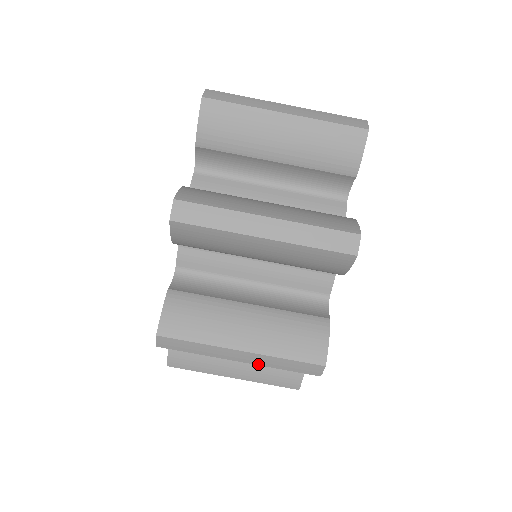
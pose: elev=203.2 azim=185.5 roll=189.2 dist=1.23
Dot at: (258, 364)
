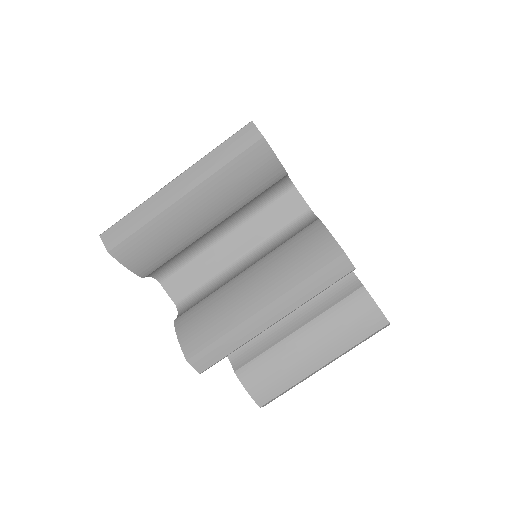
Dot at: occluded
